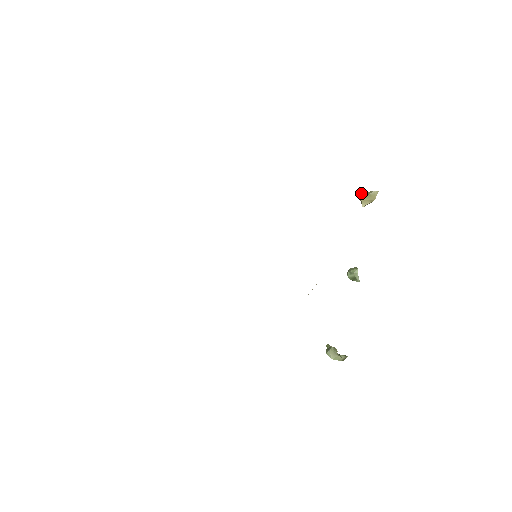
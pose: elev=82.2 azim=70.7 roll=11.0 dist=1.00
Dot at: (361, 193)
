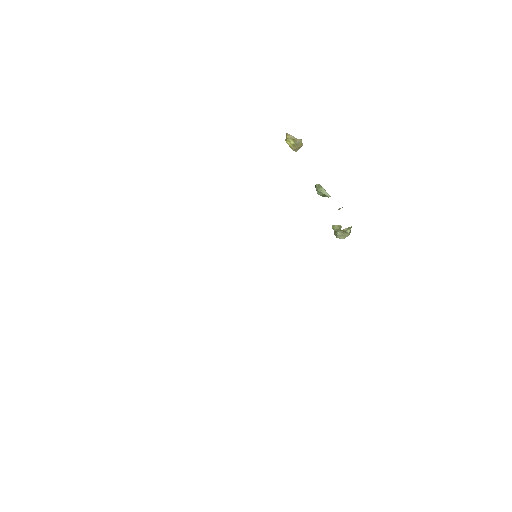
Dot at: (288, 144)
